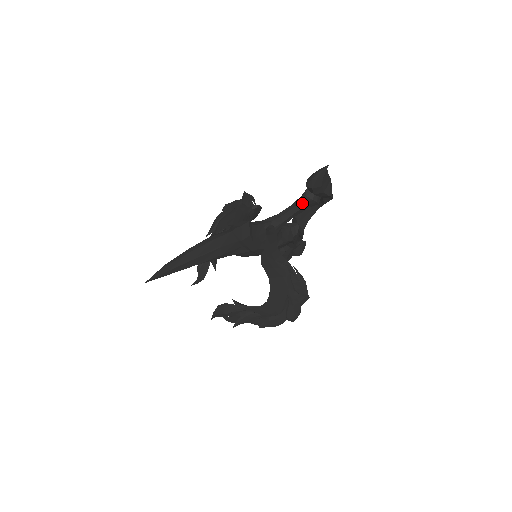
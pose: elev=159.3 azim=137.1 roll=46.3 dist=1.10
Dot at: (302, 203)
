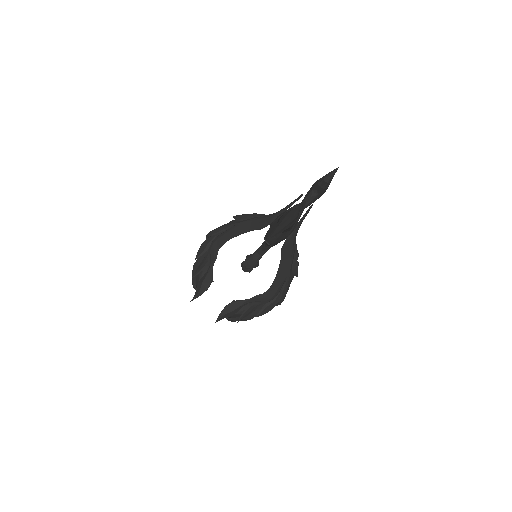
Dot at: (311, 198)
